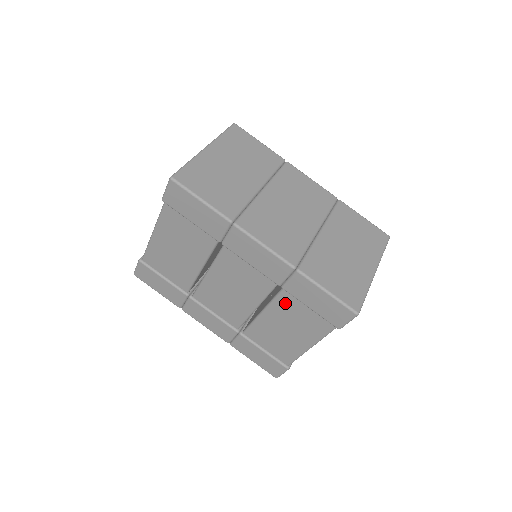
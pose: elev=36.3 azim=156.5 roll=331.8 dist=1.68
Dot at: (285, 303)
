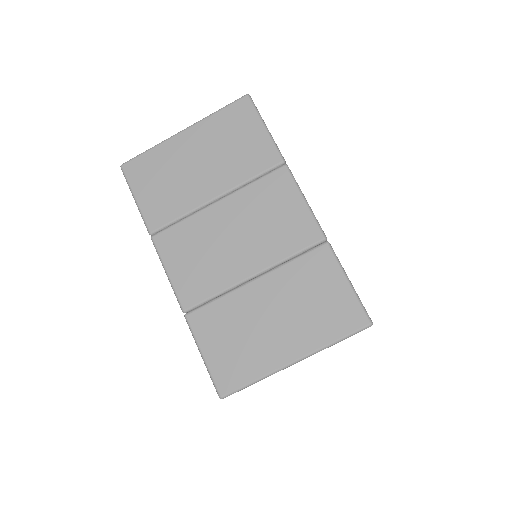
Dot at: occluded
